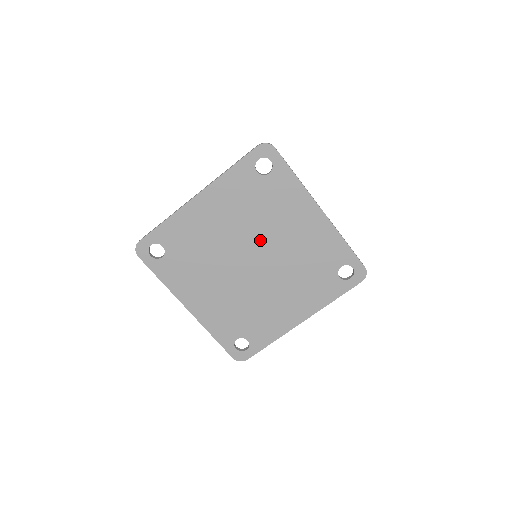
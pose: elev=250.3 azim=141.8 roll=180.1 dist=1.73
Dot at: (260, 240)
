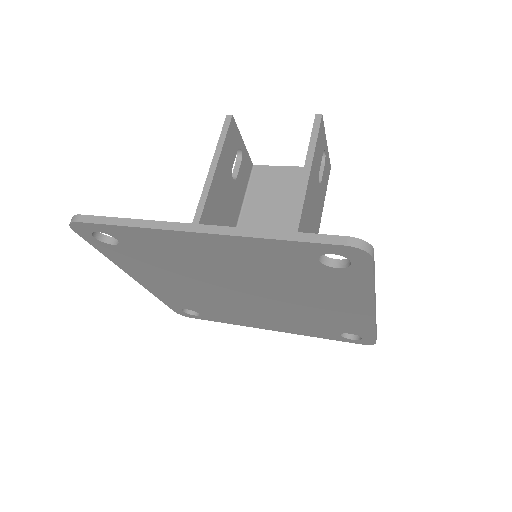
Dot at: (268, 290)
